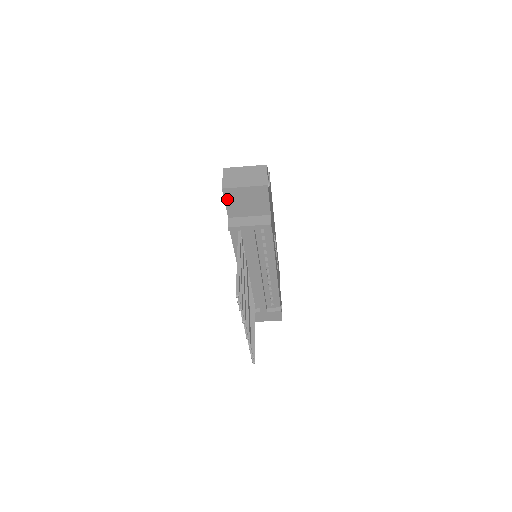
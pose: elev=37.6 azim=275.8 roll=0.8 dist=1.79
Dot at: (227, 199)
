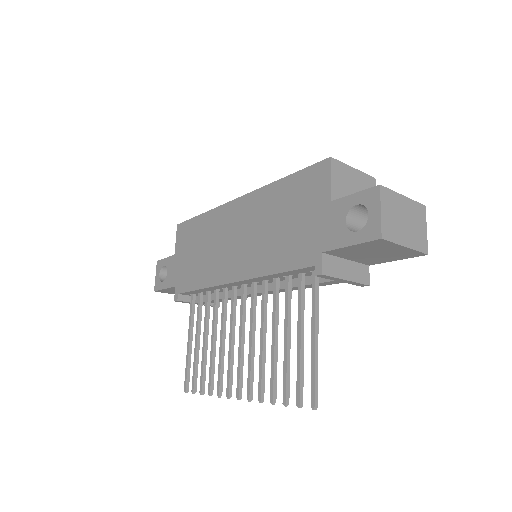
Dot at: (362, 244)
